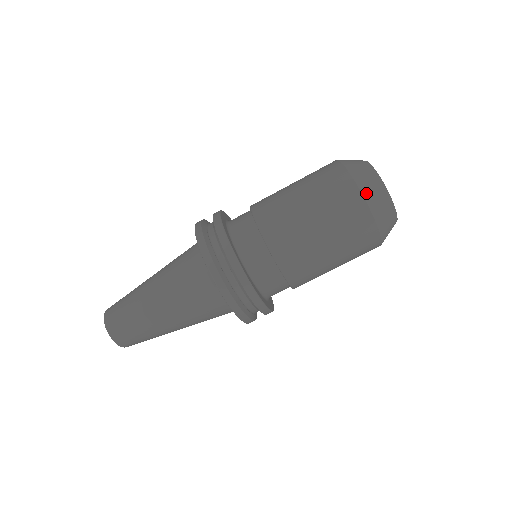
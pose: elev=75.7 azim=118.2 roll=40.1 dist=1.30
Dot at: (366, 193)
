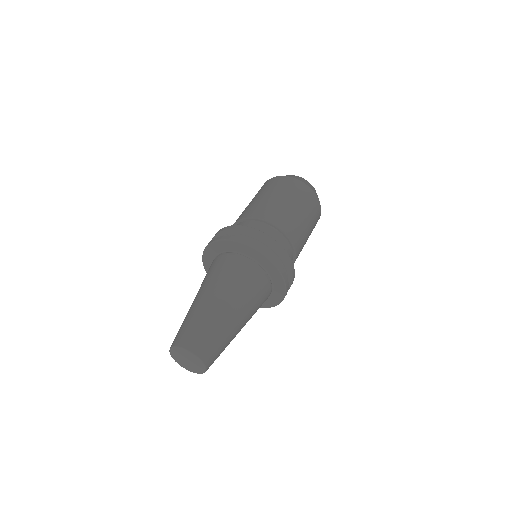
Dot at: occluded
